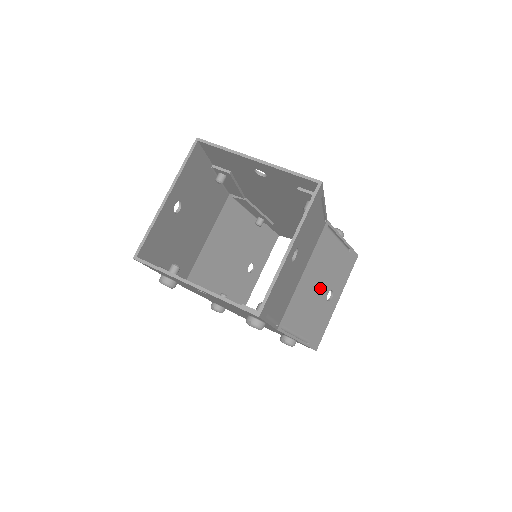
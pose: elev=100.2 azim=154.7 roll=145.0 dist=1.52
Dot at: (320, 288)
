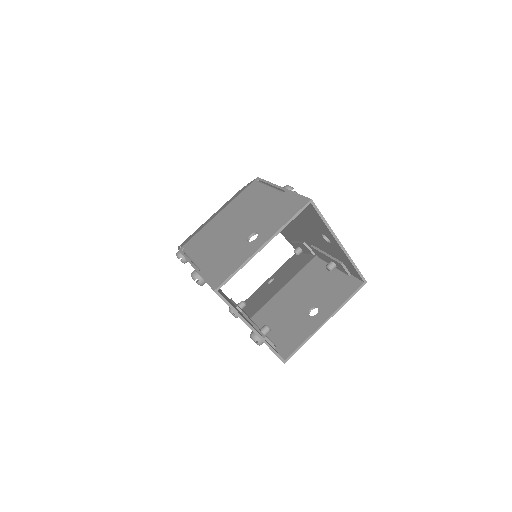
Dot at: occluded
